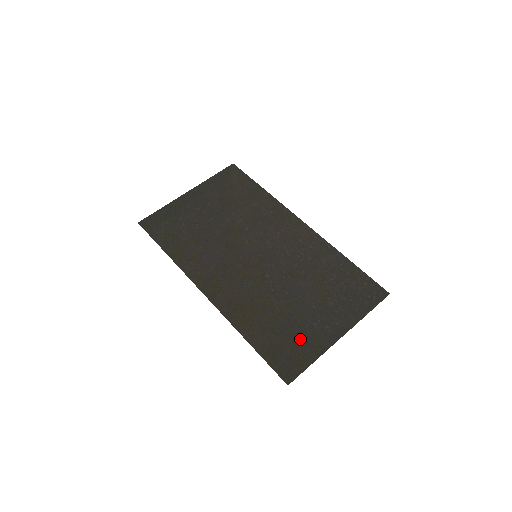
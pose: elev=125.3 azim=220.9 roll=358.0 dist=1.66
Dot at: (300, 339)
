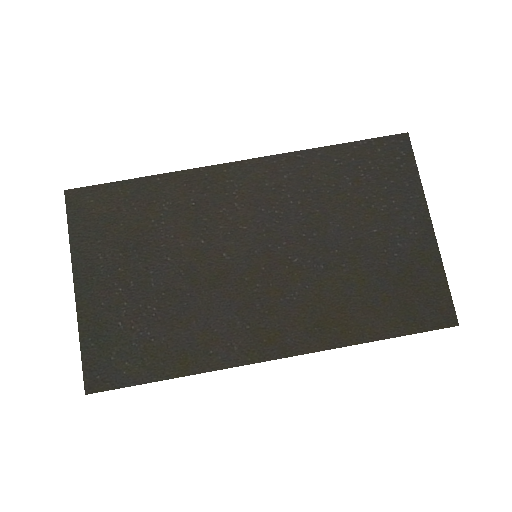
Dot at: (409, 275)
